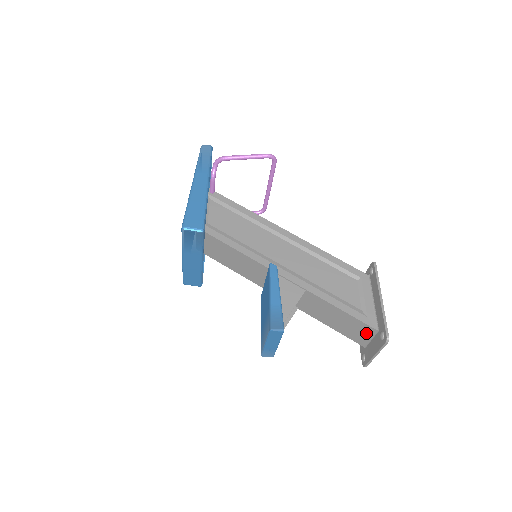
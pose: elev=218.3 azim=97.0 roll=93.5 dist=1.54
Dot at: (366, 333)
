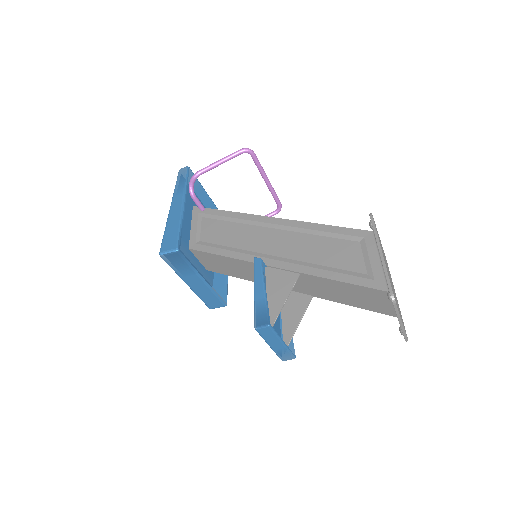
Dot at: (383, 299)
